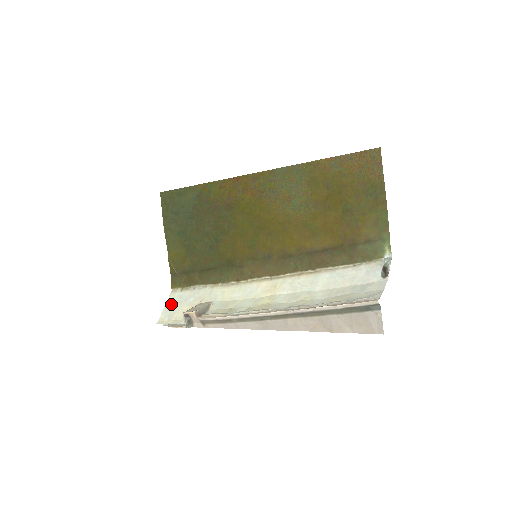
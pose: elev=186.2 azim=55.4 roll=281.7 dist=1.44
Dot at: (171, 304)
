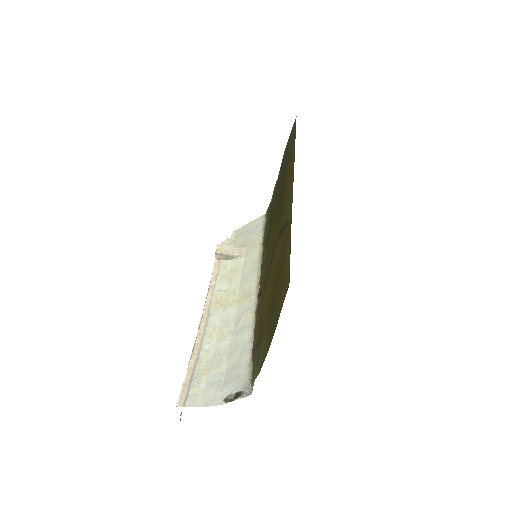
Dot at: (251, 225)
